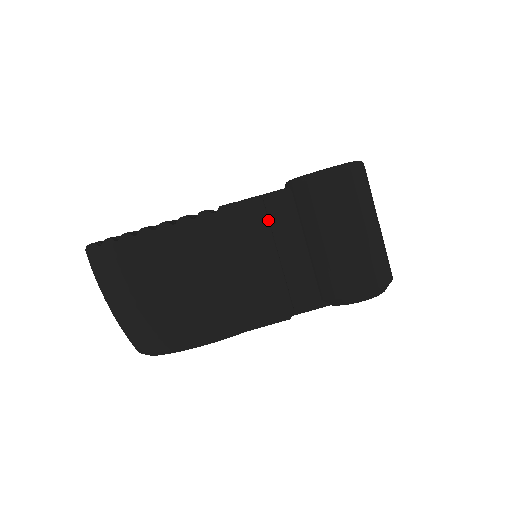
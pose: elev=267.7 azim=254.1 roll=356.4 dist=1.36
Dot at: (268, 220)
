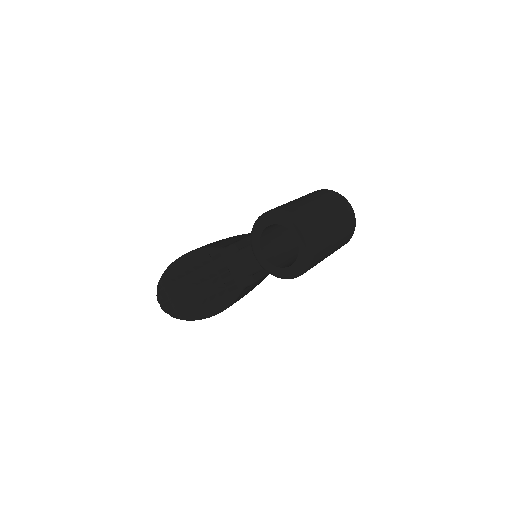
Dot at: (262, 276)
